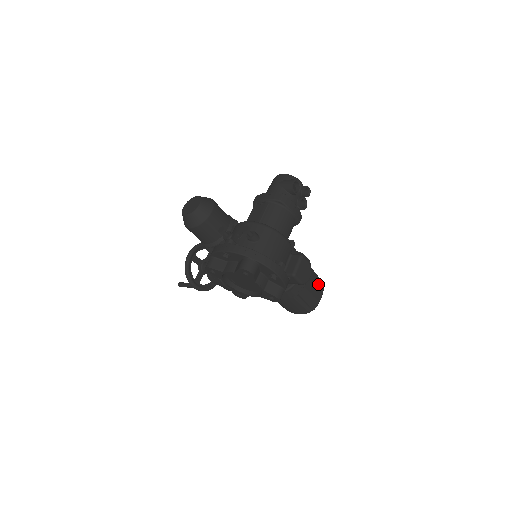
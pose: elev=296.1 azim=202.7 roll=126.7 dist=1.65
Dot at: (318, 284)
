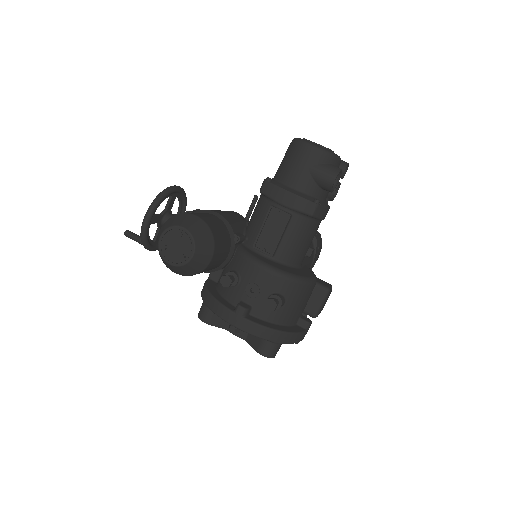
Dot at: (319, 250)
